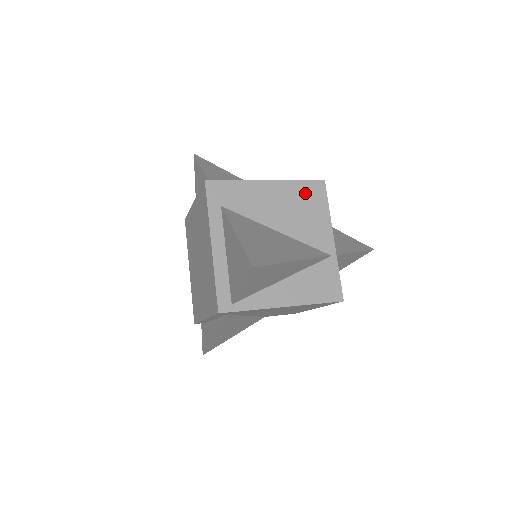
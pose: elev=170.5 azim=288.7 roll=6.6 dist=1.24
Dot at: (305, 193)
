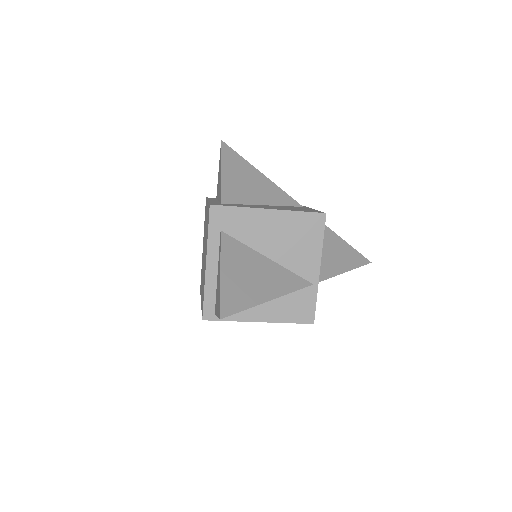
Dot at: (303, 224)
